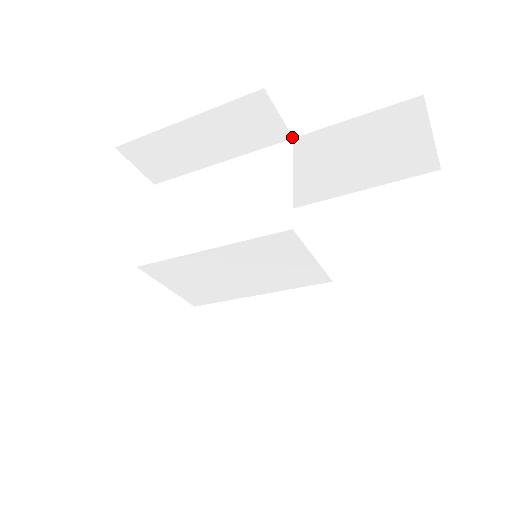
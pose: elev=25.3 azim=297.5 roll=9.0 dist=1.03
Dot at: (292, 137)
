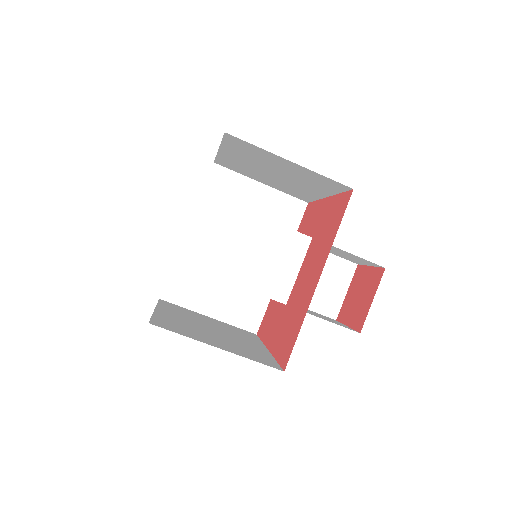
Dot at: occluded
